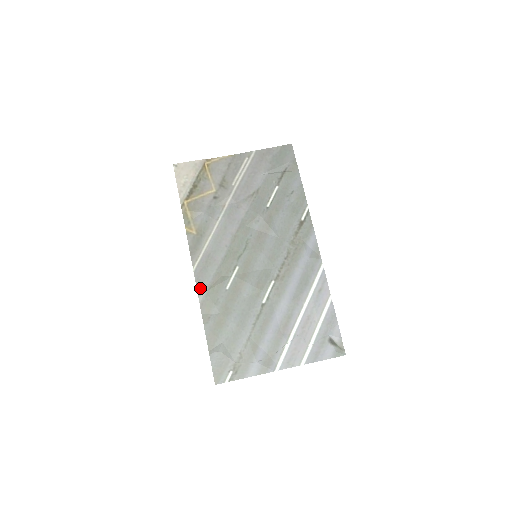
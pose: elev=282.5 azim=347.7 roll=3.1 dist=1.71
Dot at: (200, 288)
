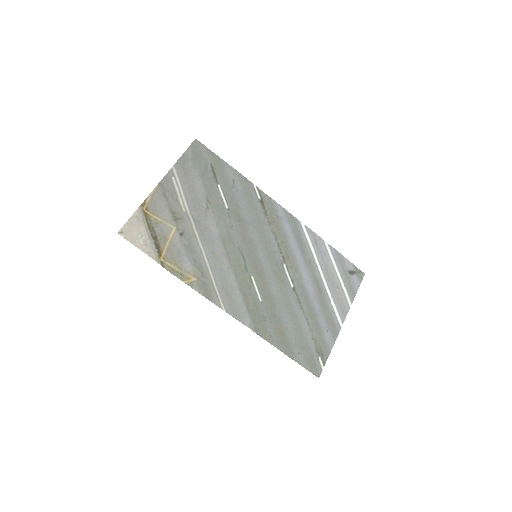
Dot at: (243, 320)
